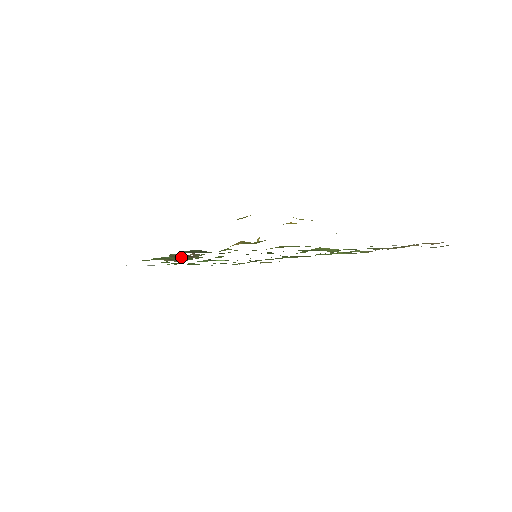
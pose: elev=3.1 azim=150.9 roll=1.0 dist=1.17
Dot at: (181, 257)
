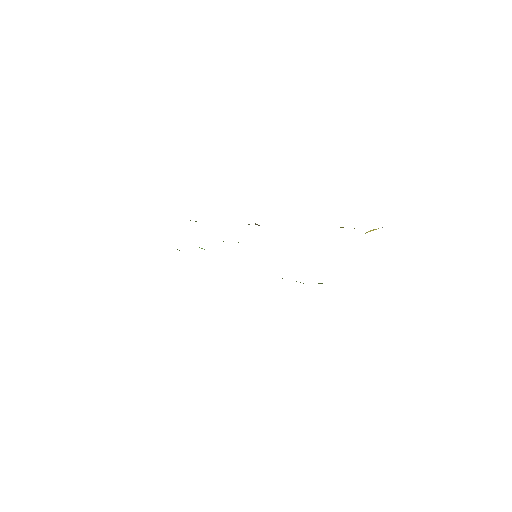
Dot at: occluded
